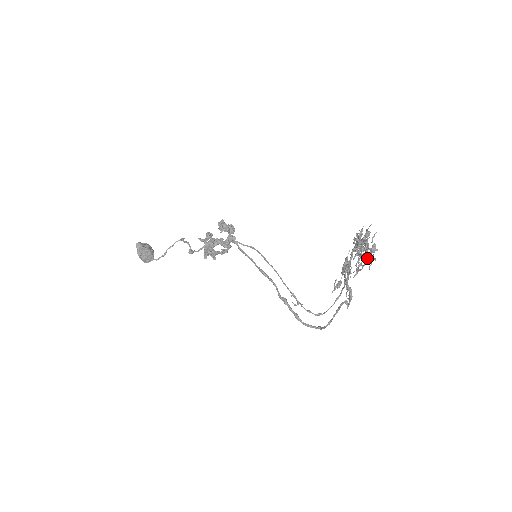
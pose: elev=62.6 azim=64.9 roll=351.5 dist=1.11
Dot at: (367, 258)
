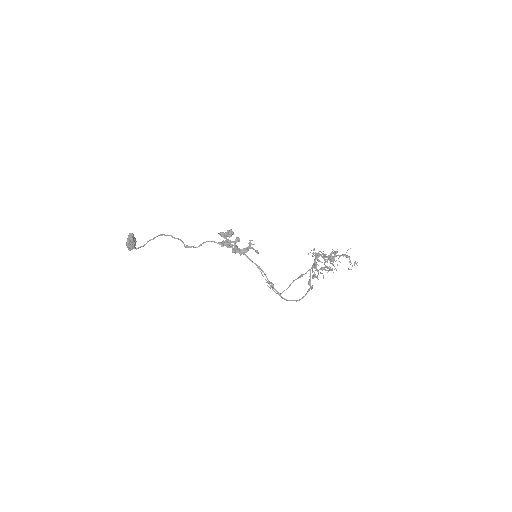
Dot at: (356, 264)
